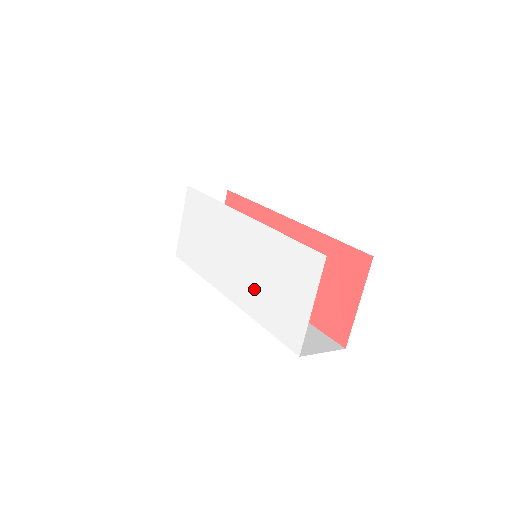
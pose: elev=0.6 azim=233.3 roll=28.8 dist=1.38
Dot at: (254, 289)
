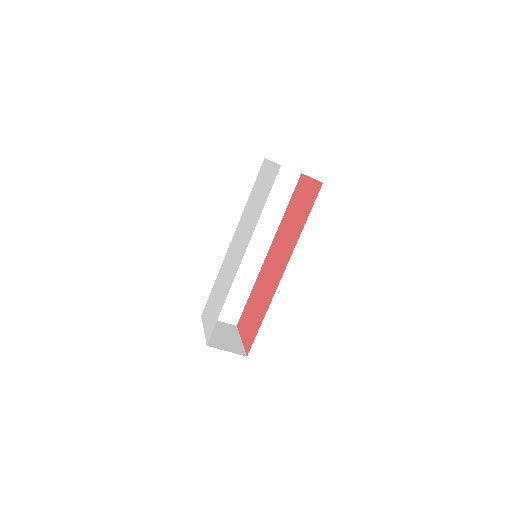
Dot at: (251, 221)
